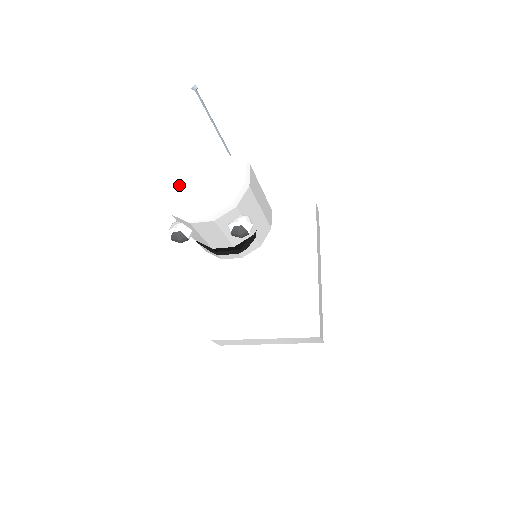
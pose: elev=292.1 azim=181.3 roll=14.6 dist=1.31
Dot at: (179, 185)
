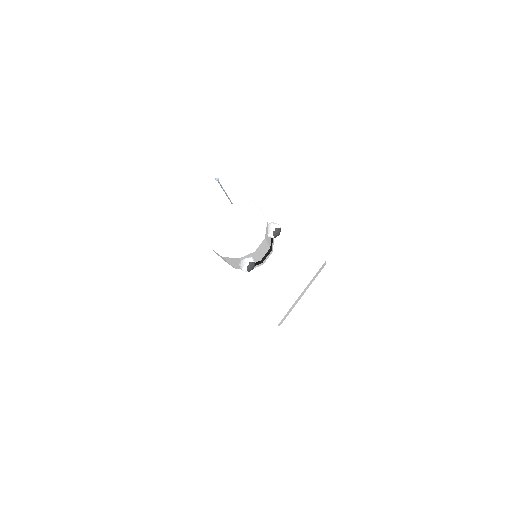
Dot at: (224, 242)
